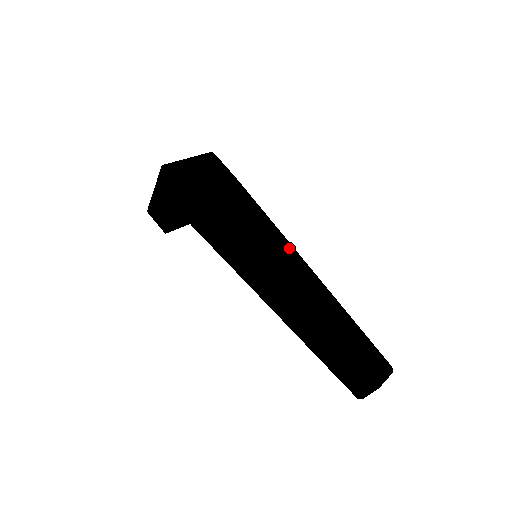
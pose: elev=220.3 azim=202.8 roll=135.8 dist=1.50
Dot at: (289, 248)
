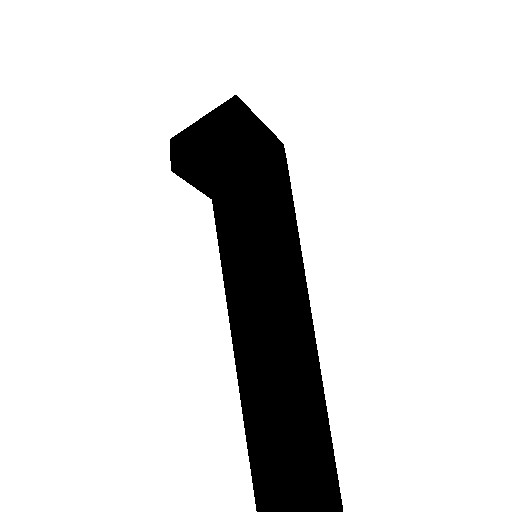
Dot at: (251, 258)
